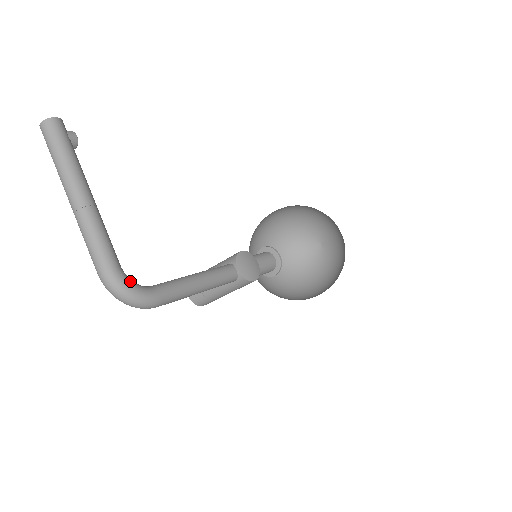
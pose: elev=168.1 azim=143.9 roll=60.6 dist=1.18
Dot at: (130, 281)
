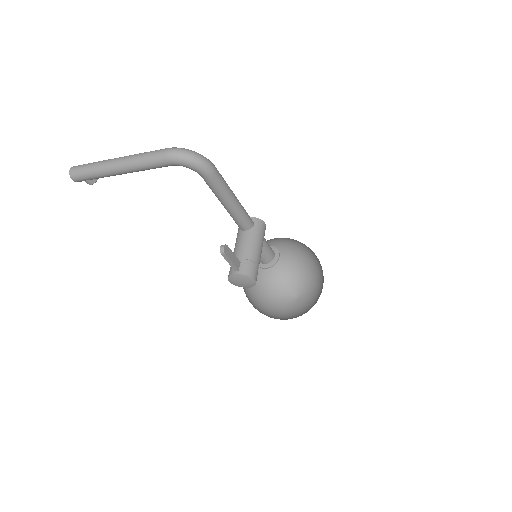
Dot at: occluded
